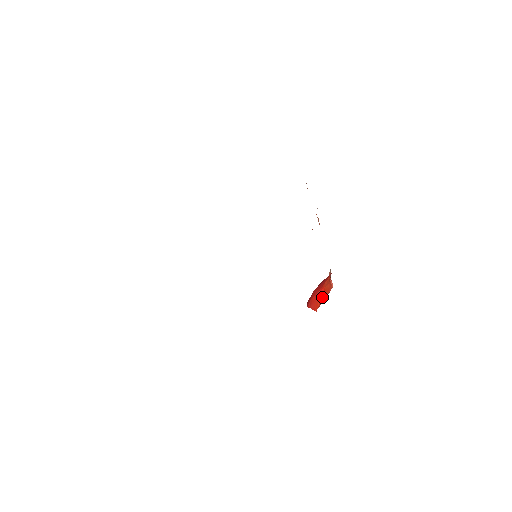
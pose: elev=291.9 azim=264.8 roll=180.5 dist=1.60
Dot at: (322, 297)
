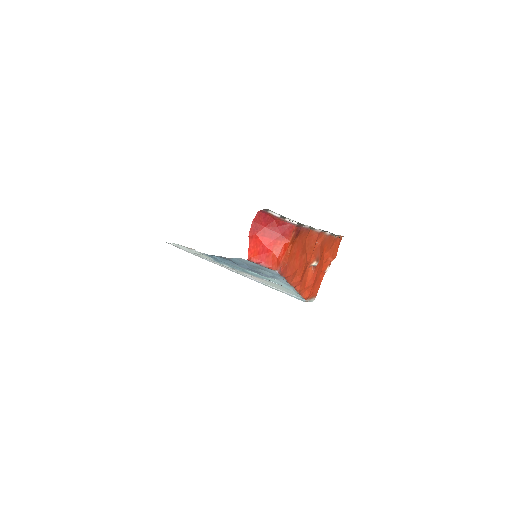
Dot at: (263, 257)
